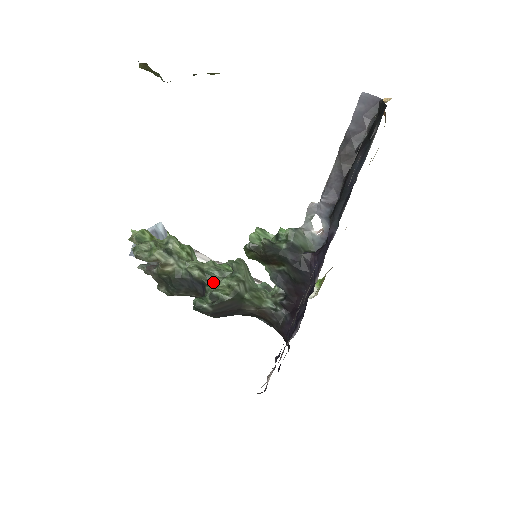
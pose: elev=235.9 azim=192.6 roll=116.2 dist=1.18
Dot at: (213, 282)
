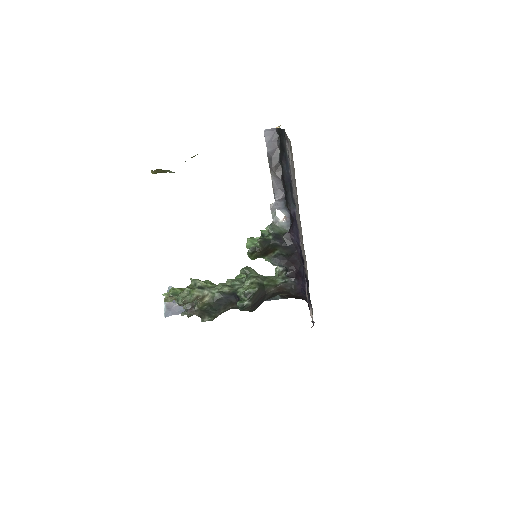
Dot at: (240, 288)
